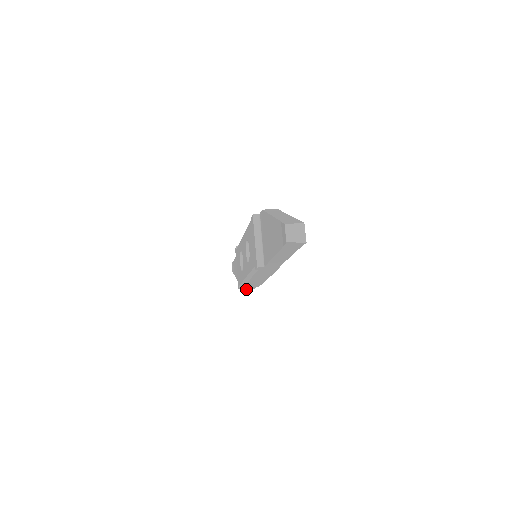
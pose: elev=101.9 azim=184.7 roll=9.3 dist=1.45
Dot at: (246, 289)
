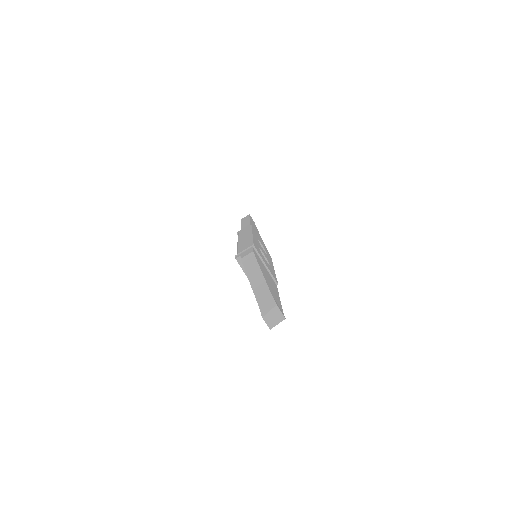
Dot at: occluded
